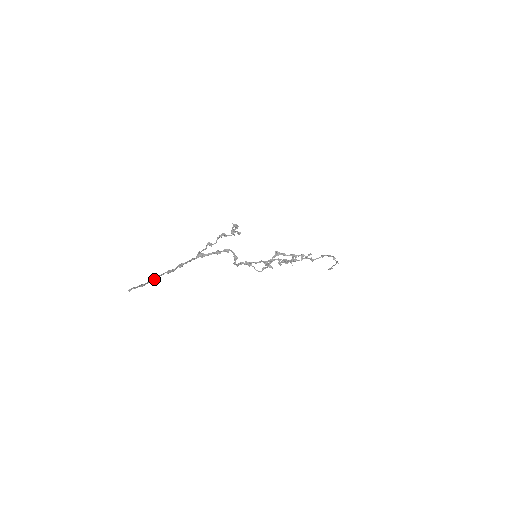
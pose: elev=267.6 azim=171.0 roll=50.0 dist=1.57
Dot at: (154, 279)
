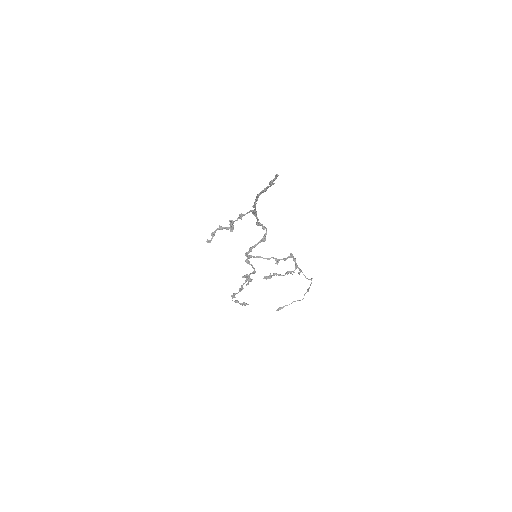
Dot at: (266, 190)
